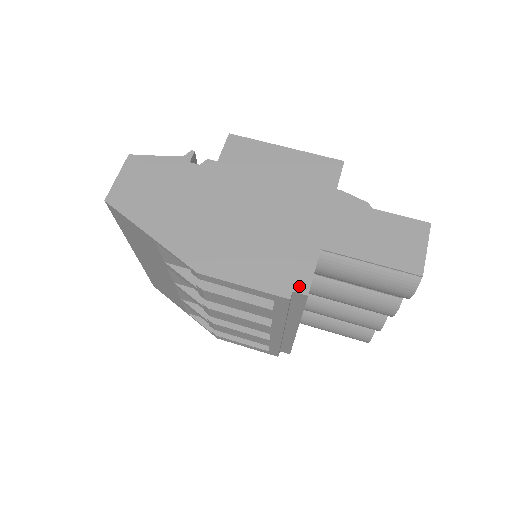
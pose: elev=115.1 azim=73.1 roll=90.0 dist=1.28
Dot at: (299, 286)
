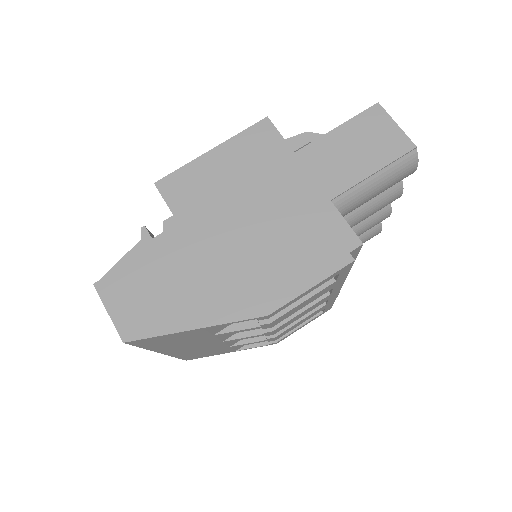
Dot at: (349, 244)
